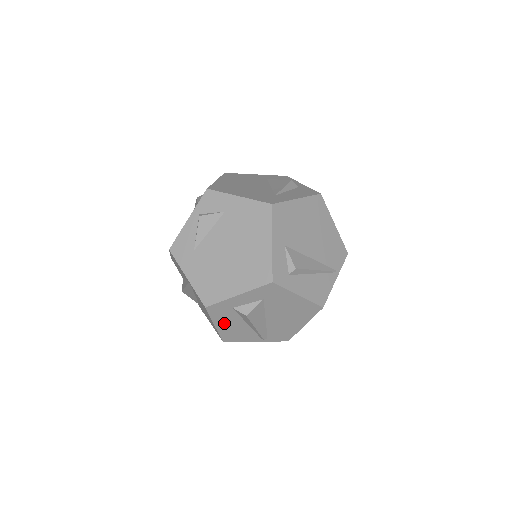
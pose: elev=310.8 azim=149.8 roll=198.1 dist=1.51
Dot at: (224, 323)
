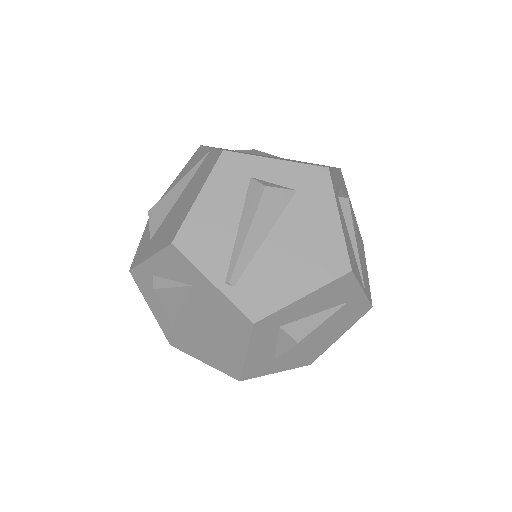
Dot at: (213, 200)
